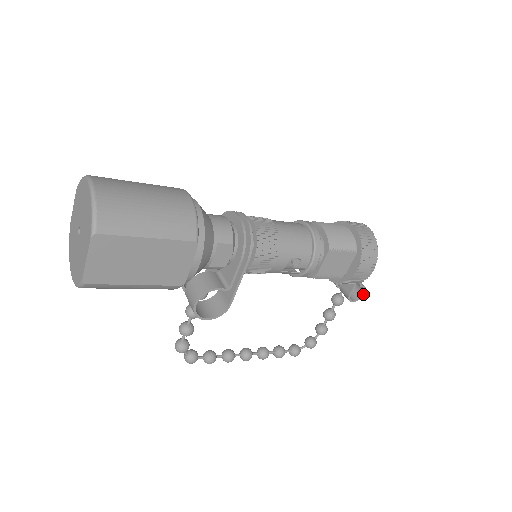
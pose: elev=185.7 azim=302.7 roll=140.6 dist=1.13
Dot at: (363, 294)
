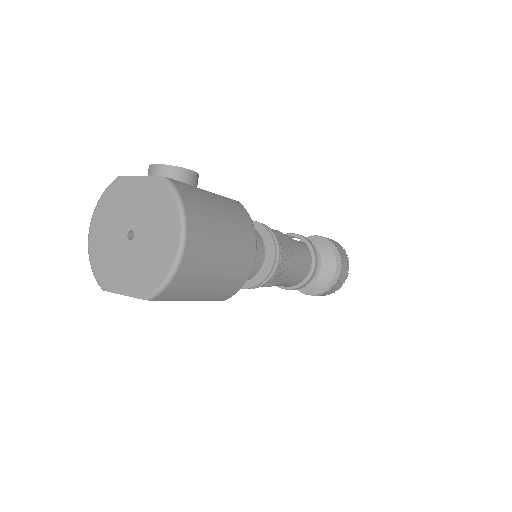
Dot at: occluded
